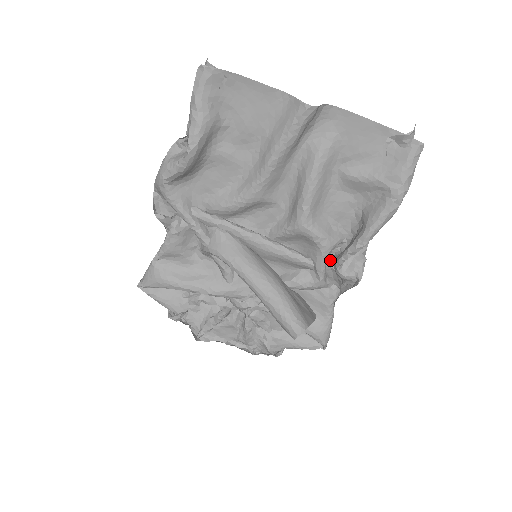
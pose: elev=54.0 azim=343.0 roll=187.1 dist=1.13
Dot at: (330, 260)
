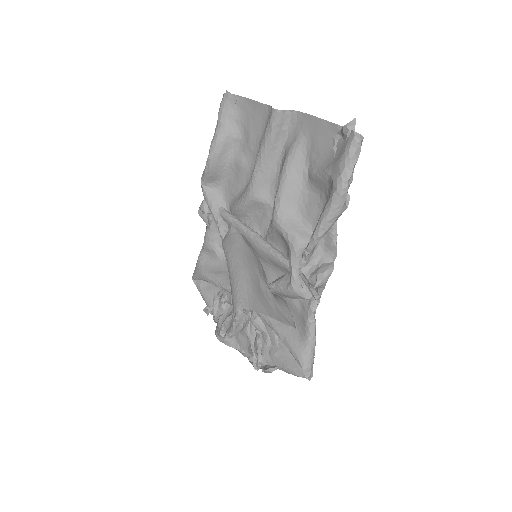
Dot at: occluded
